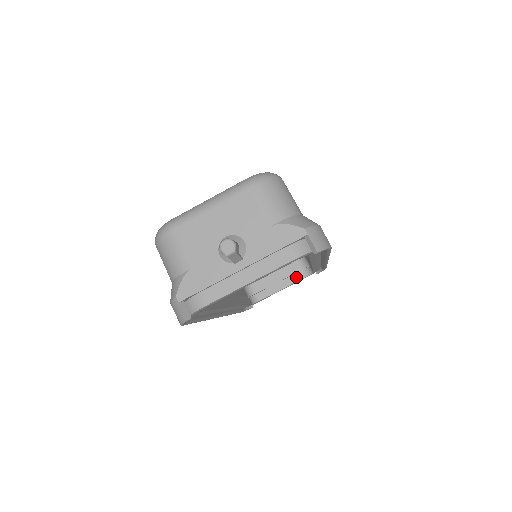
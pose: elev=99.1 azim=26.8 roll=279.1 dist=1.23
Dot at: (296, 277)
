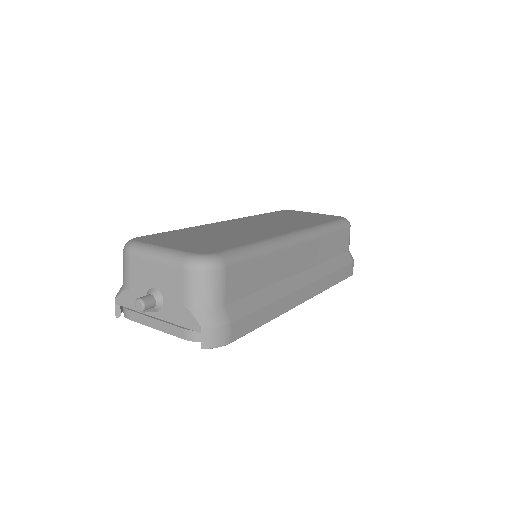
Dot at: occluded
